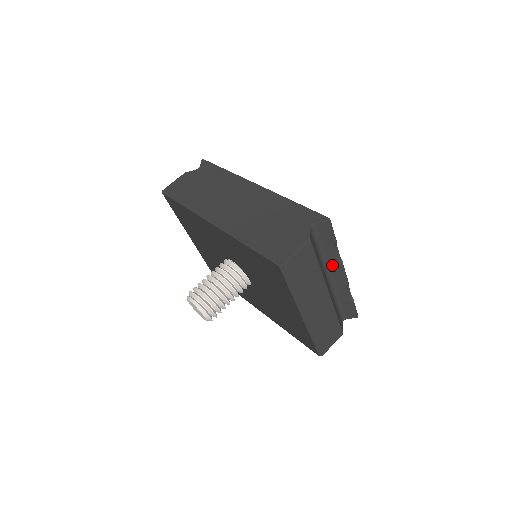
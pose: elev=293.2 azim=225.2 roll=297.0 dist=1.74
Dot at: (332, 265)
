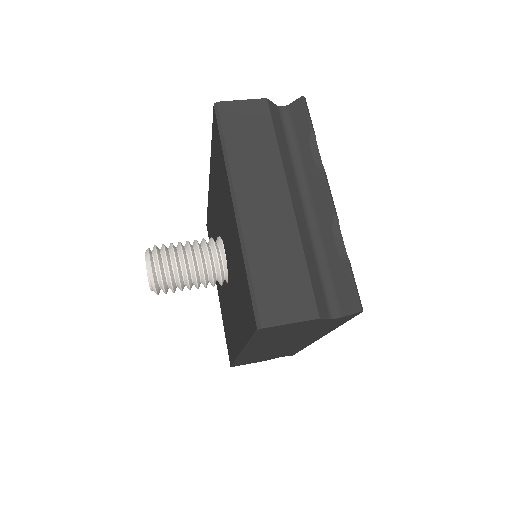
Dot at: (310, 176)
